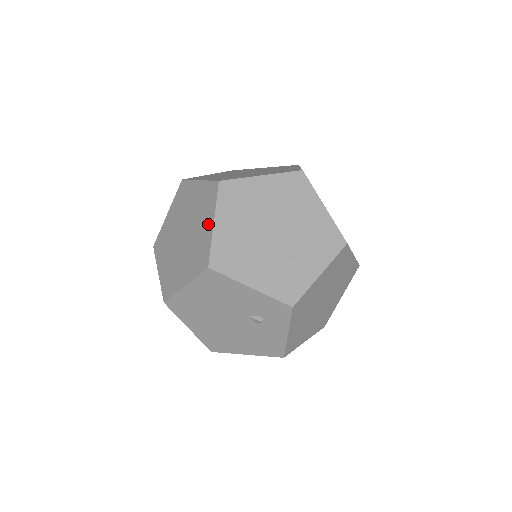
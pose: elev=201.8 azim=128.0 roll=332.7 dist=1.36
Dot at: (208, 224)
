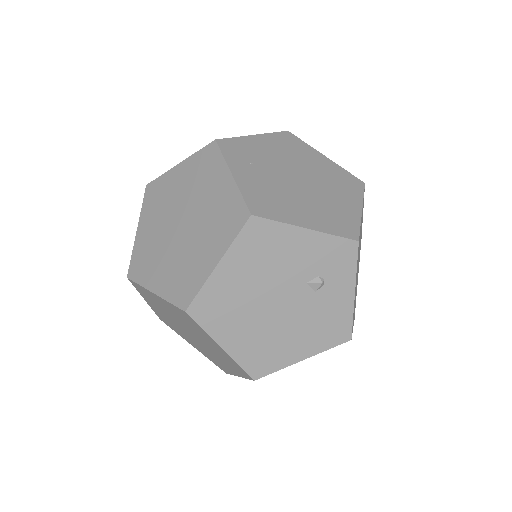
Dot at: (222, 182)
